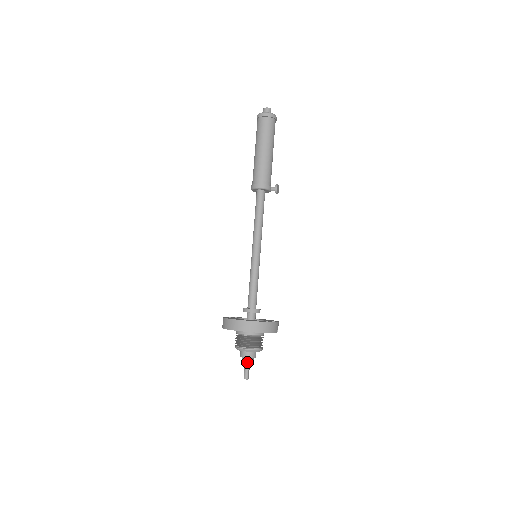
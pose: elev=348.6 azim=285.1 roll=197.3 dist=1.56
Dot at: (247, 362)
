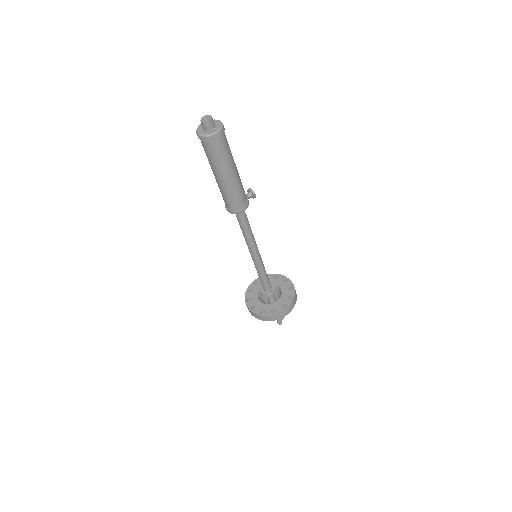
Dot at: (283, 318)
